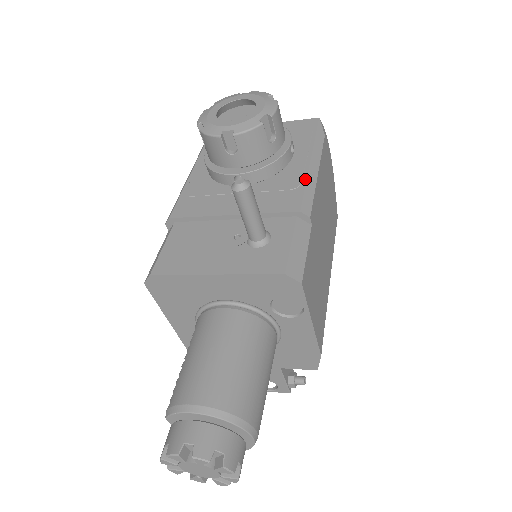
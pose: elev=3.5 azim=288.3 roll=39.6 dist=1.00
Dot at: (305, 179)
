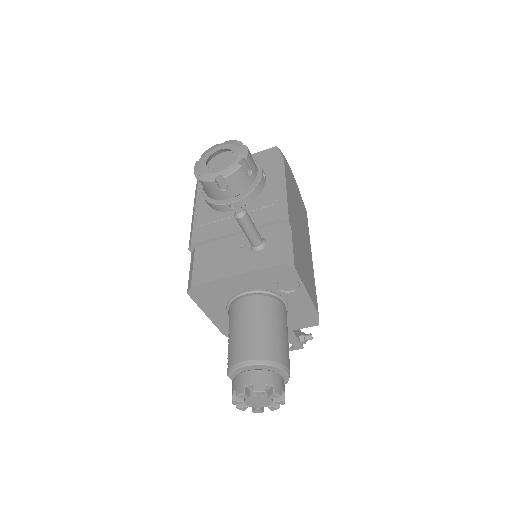
Dot at: (279, 195)
